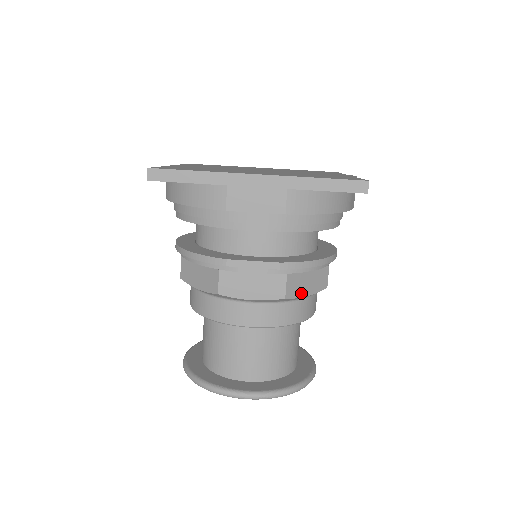
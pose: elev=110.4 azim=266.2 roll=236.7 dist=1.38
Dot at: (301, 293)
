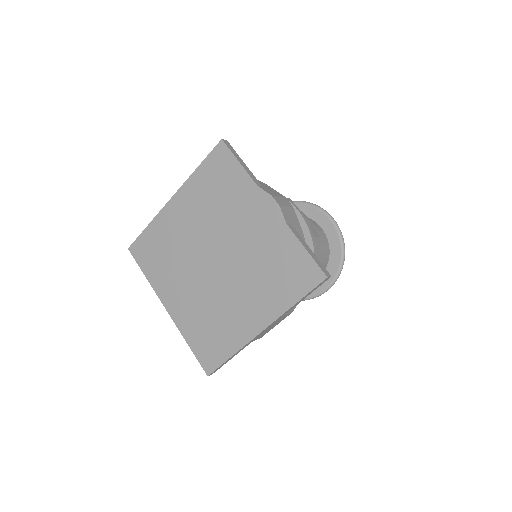
Dot at: occluded
